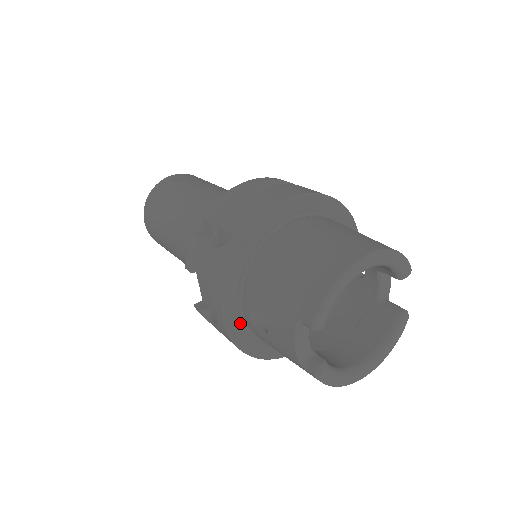
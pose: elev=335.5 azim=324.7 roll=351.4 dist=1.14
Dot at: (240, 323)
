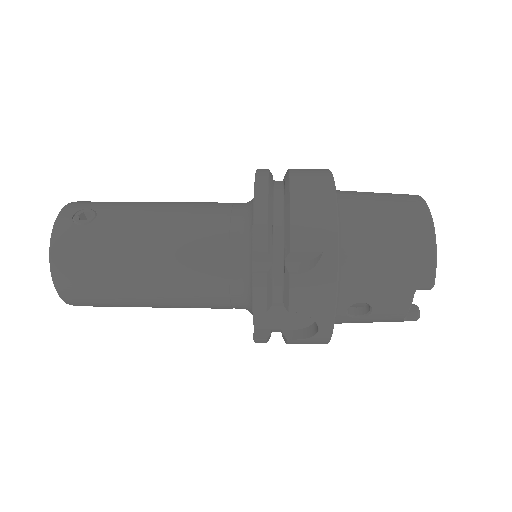
Dot at: occluded
